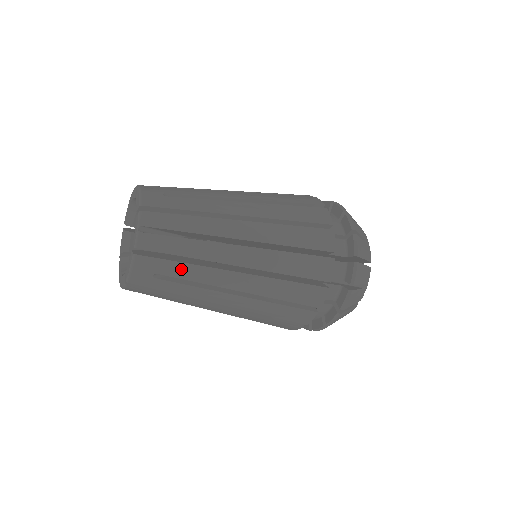
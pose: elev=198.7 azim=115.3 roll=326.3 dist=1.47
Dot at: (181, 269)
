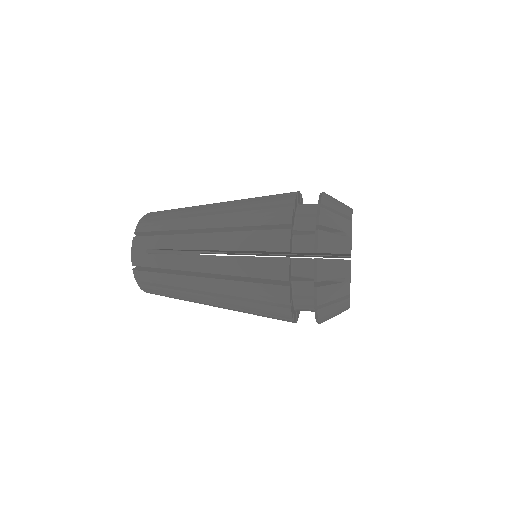
Dot at: (176, 298)
